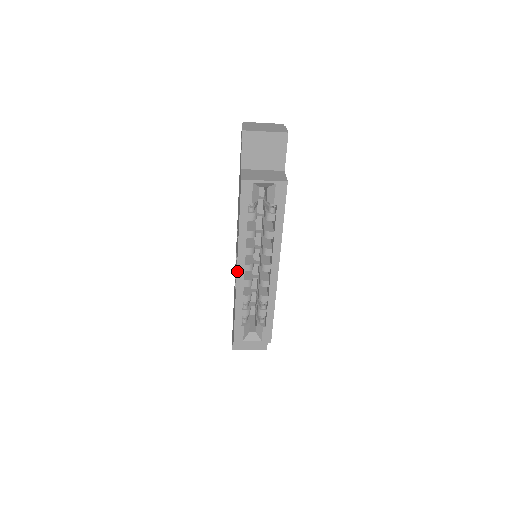
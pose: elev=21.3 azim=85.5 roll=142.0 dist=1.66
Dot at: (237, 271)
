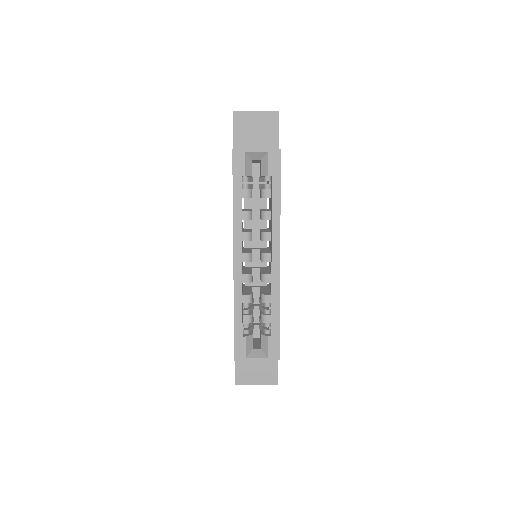
Dot at: (234, 260)
